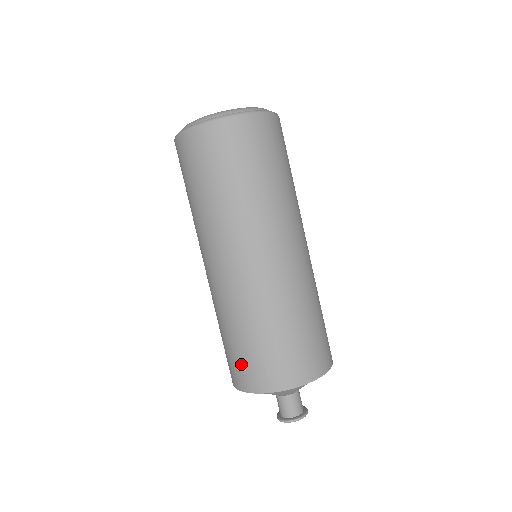
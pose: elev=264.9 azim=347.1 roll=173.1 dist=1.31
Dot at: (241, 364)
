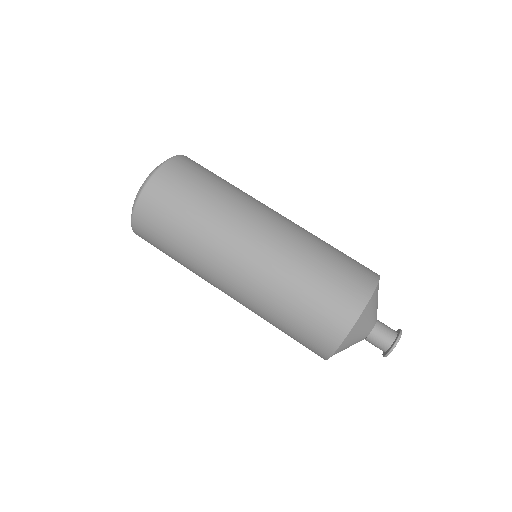
Dot at: (310, 335)
